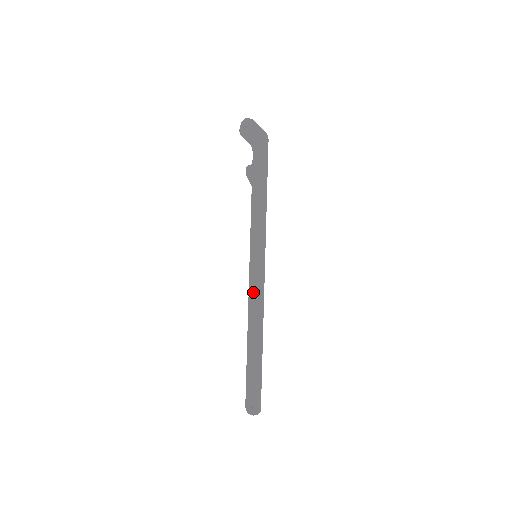
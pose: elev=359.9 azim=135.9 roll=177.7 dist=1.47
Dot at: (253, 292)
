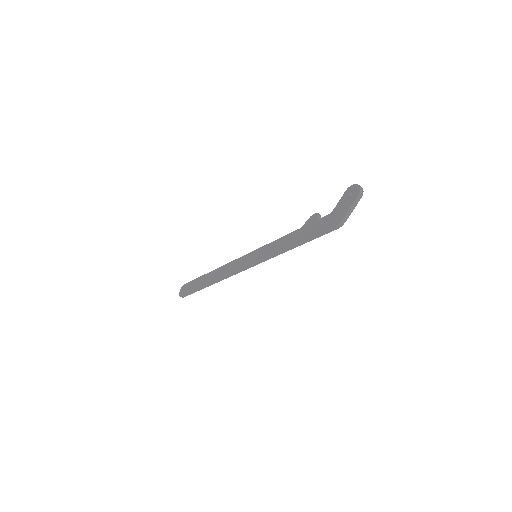
Dot at: (234, 264)
